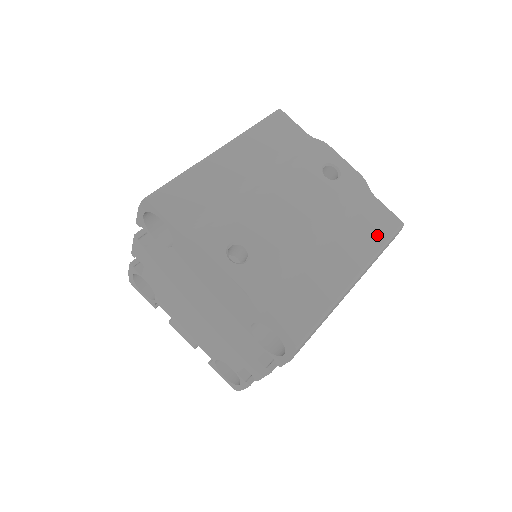
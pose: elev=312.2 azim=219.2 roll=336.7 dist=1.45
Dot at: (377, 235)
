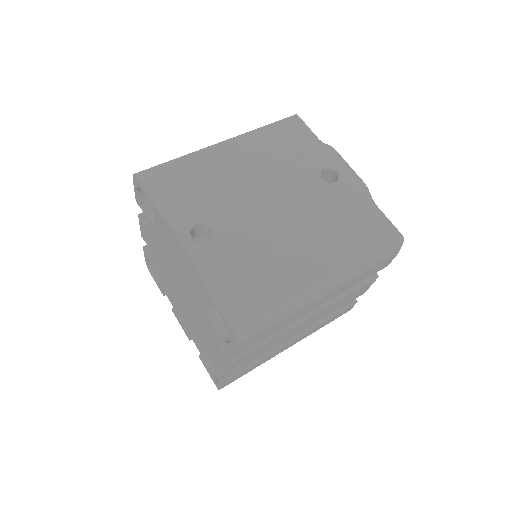
Dot at: (366, 243)
